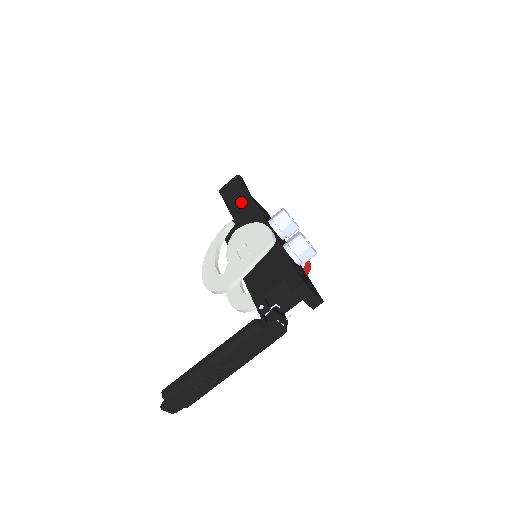
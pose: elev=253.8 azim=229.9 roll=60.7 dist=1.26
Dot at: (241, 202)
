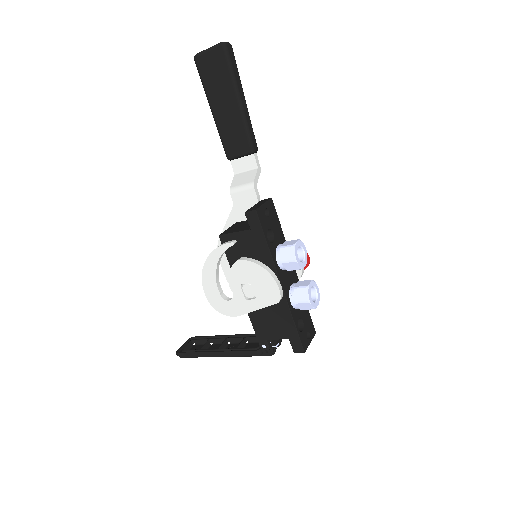
Dot at: (232, 121)
